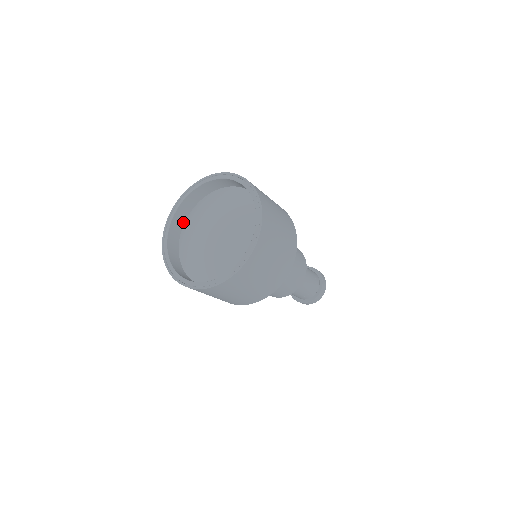
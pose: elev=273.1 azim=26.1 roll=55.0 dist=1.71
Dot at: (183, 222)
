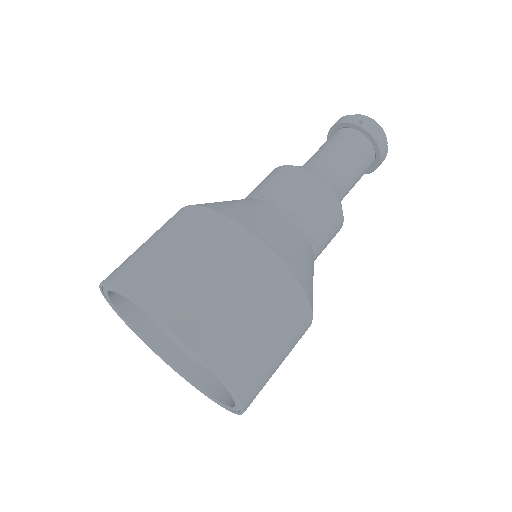
Dot at: occluded
